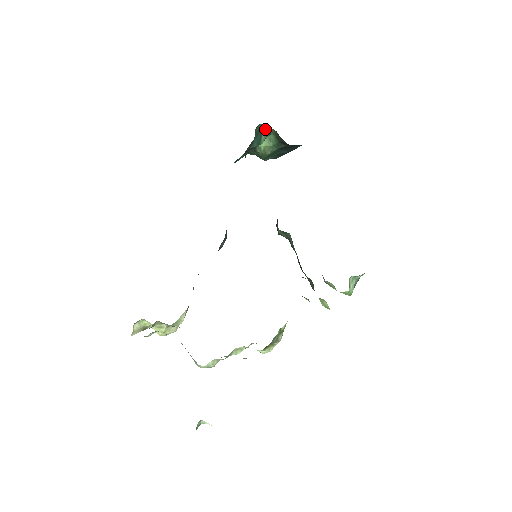
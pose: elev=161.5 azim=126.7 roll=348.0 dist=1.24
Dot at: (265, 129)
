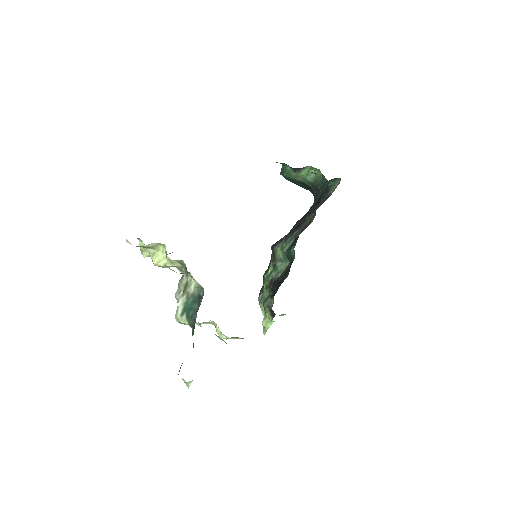
Dot at: (334, 180)
